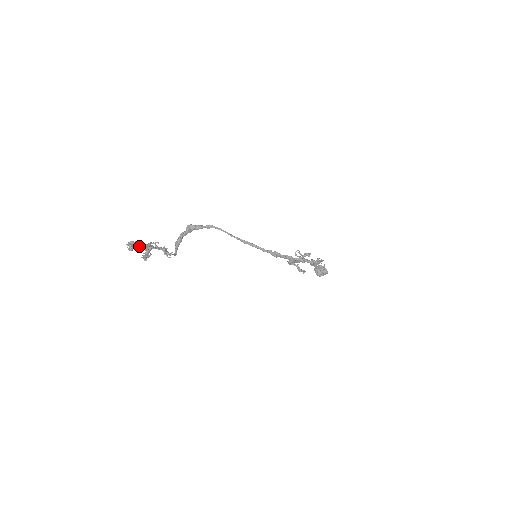
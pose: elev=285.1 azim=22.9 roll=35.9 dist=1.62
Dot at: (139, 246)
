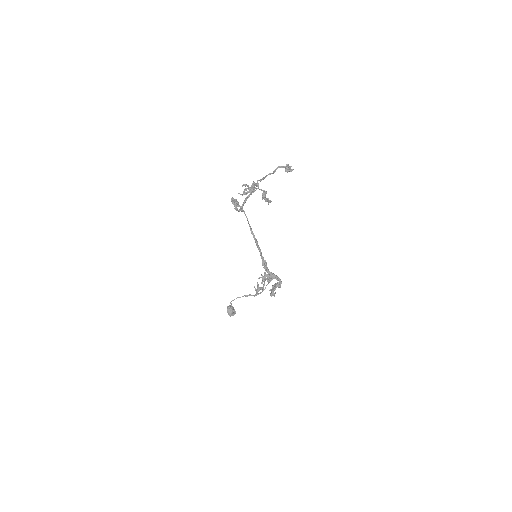
Dot at: occluded
